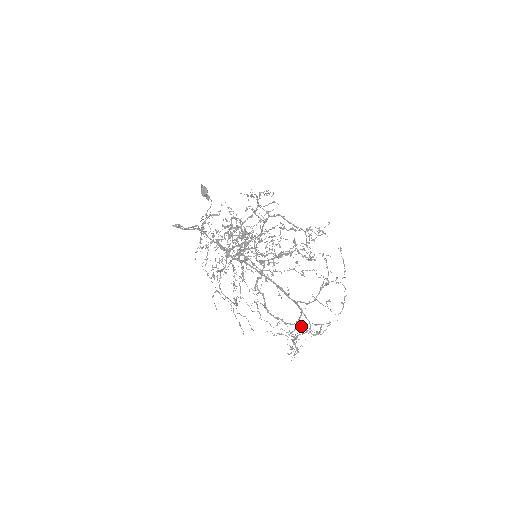
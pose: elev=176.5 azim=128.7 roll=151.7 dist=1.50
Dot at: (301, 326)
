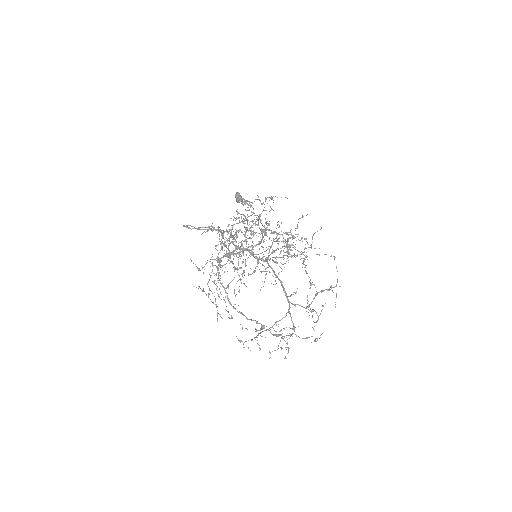
Dot at: (261, 324)
